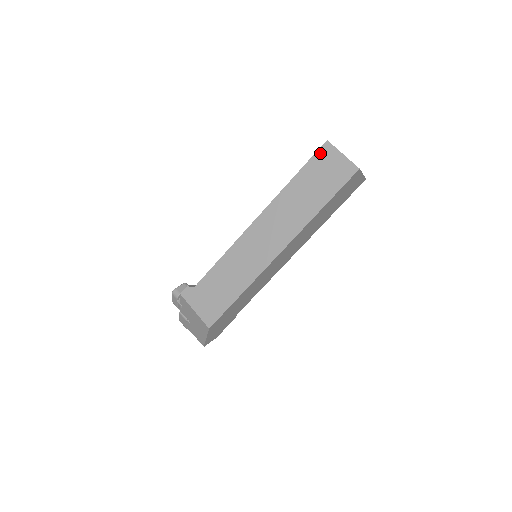
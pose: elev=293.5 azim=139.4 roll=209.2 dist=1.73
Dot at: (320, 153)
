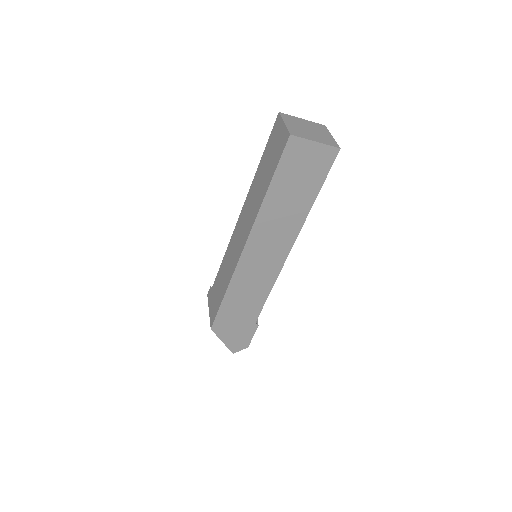
Dot at: (274, 129)
